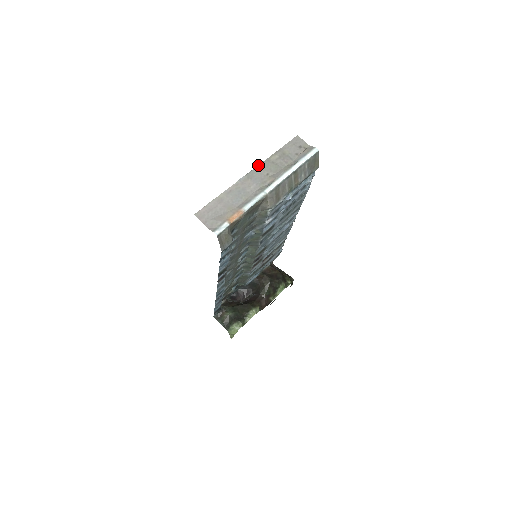
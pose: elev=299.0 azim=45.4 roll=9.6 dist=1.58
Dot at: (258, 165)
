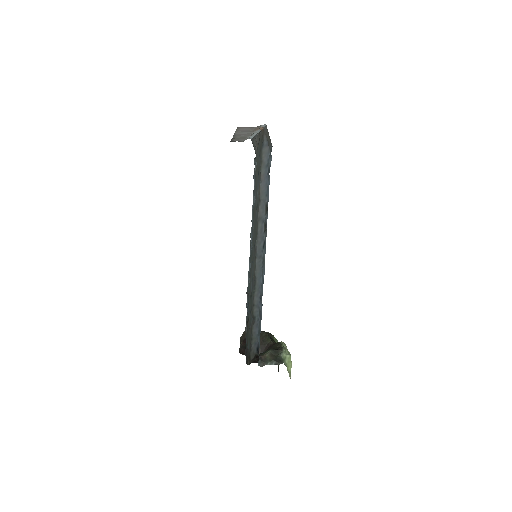
Dot at: occluded
